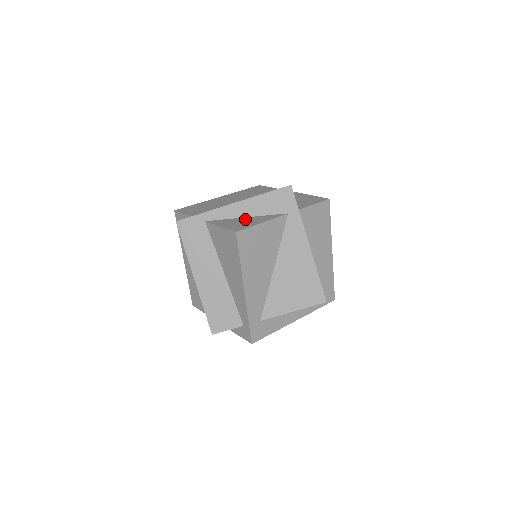
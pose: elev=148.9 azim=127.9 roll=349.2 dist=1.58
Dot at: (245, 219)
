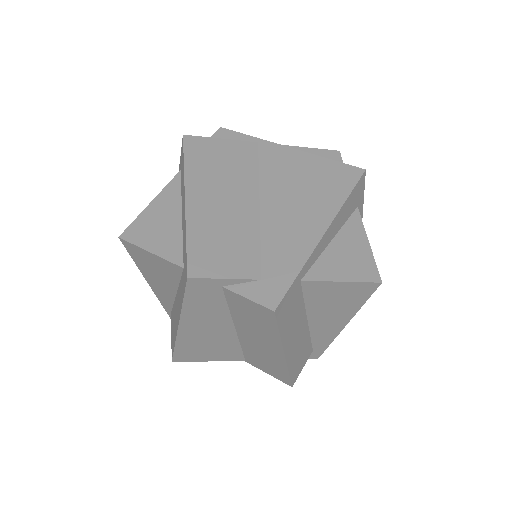
Dot at: (340, 246)
